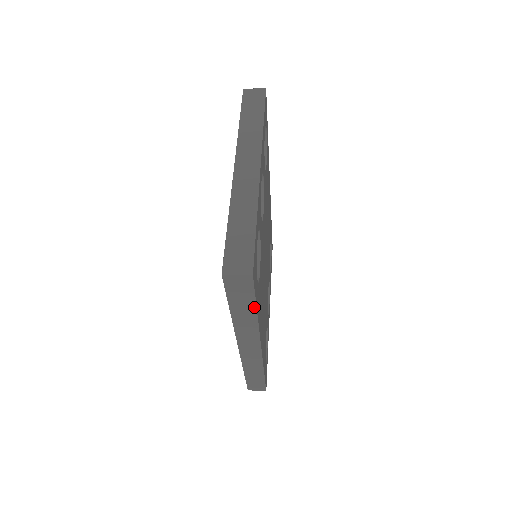
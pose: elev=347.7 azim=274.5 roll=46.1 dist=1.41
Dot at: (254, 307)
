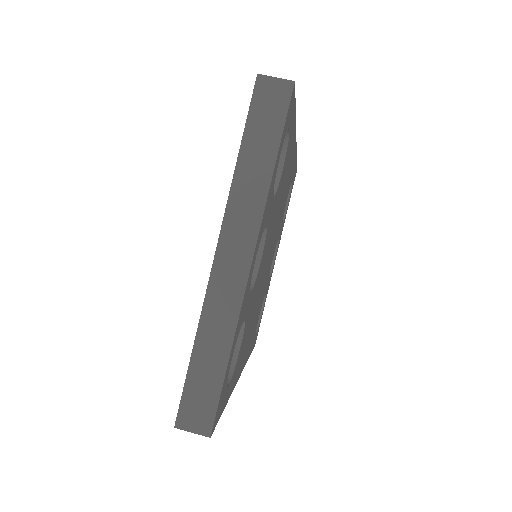
Dot at: occluded
